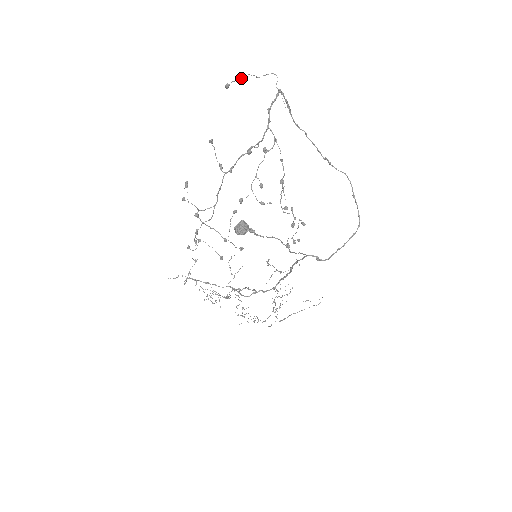
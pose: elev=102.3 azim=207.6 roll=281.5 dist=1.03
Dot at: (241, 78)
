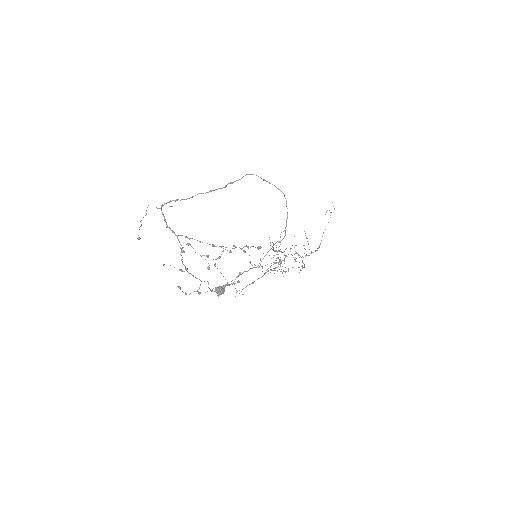
Dot at: occluded
